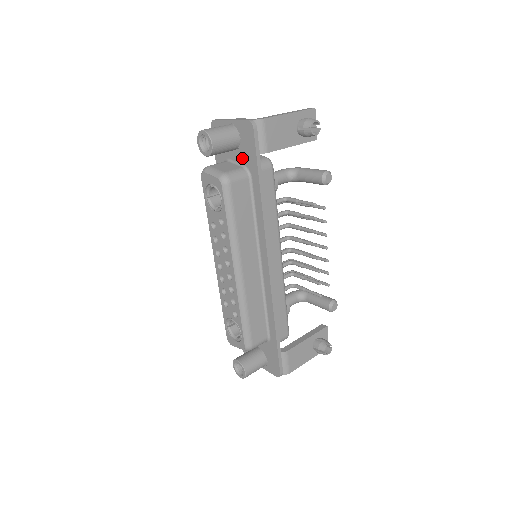
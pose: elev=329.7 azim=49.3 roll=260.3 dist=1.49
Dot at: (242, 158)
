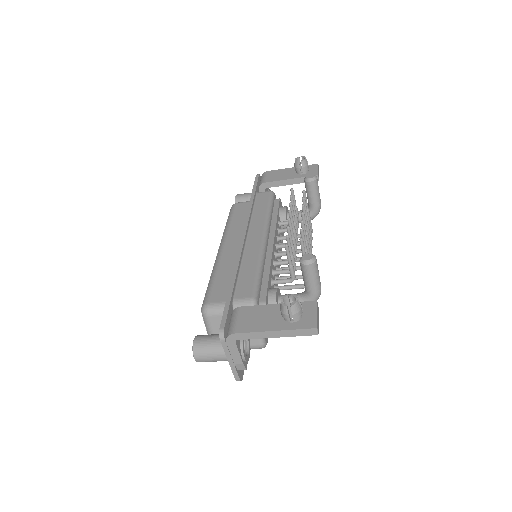
Dot at: occluded
